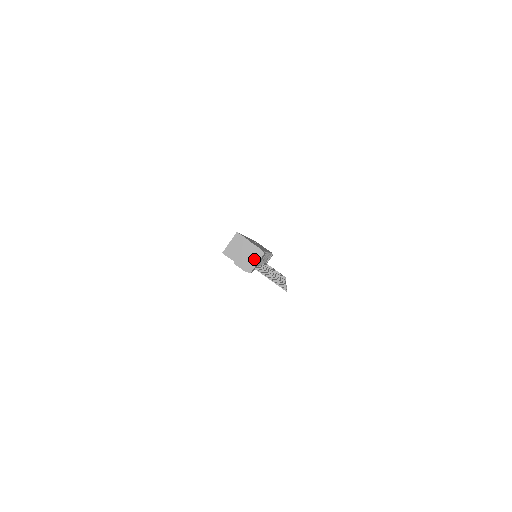
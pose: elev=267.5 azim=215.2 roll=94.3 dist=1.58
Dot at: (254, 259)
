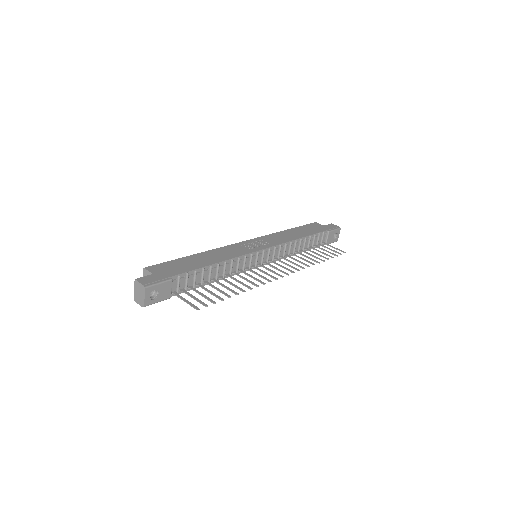
Dot at: (142, 294)
